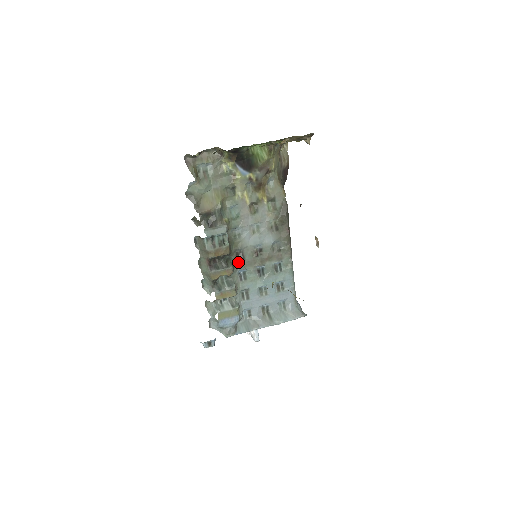
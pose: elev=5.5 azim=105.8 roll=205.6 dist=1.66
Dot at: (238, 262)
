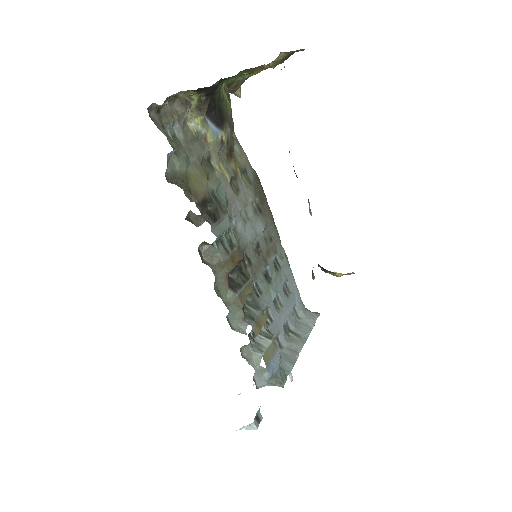
Dot at: (247, 271)
